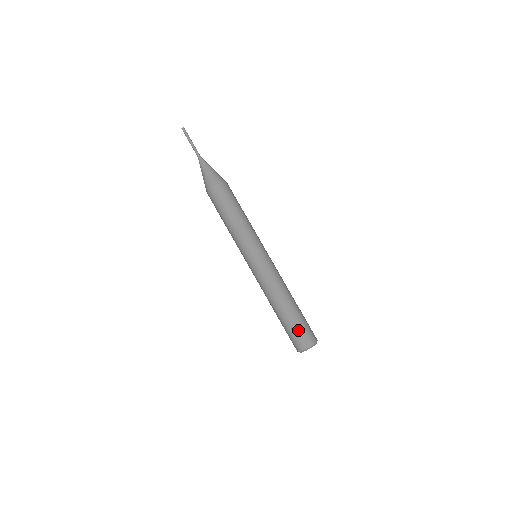
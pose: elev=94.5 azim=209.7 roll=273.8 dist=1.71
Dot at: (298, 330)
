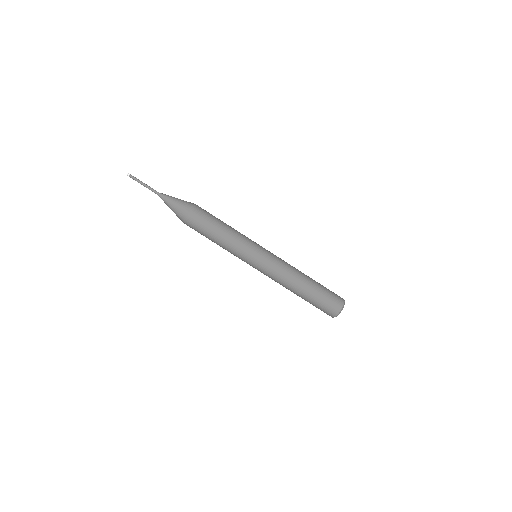
Dot at: (322, 305)
